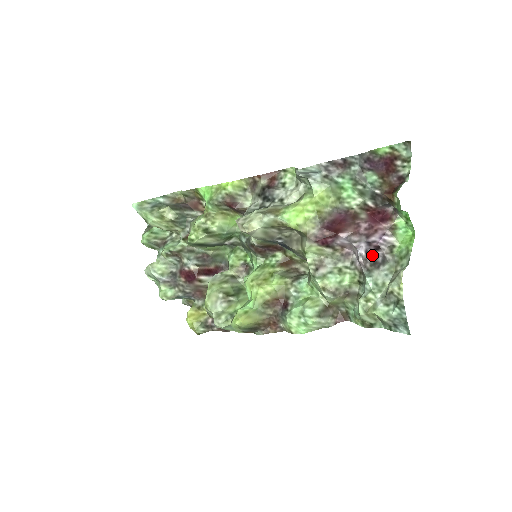
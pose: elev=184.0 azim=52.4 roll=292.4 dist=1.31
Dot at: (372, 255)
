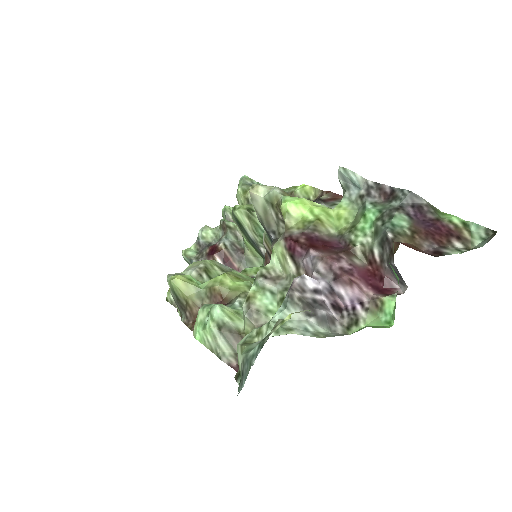
Dot at: (320, 301)
